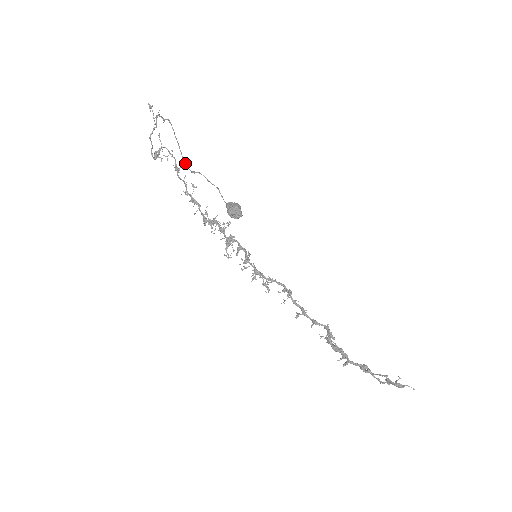
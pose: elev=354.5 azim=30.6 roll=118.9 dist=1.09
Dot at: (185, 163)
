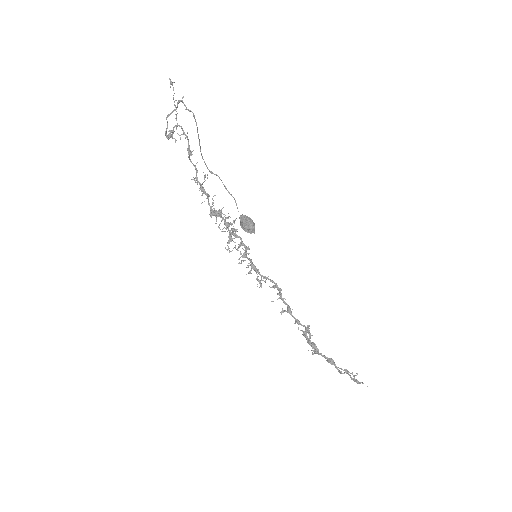
Dot at: (202, 157)
